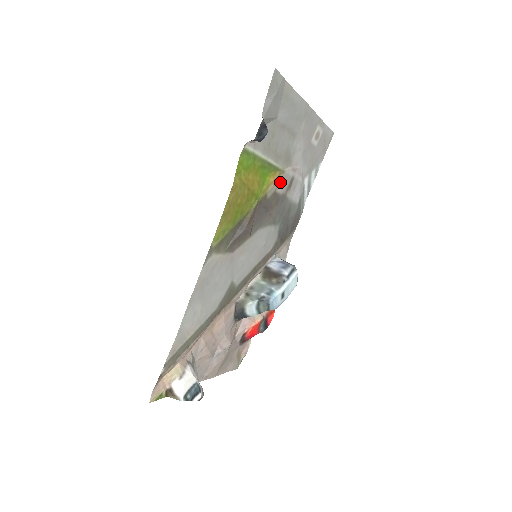
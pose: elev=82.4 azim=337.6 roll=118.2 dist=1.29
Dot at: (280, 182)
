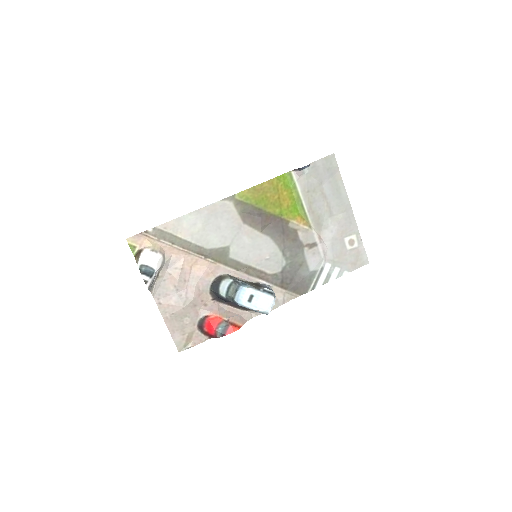
Dot at: (304, 230)
